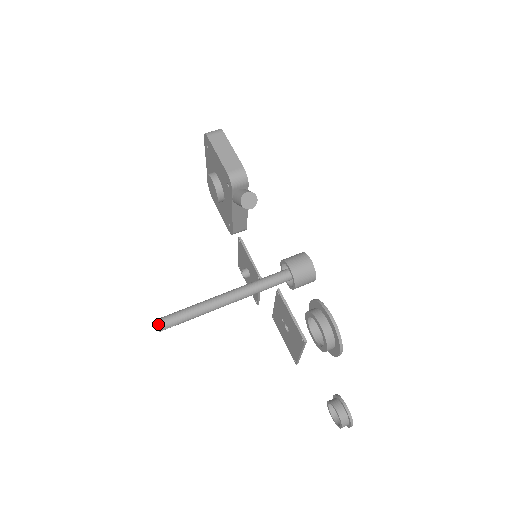
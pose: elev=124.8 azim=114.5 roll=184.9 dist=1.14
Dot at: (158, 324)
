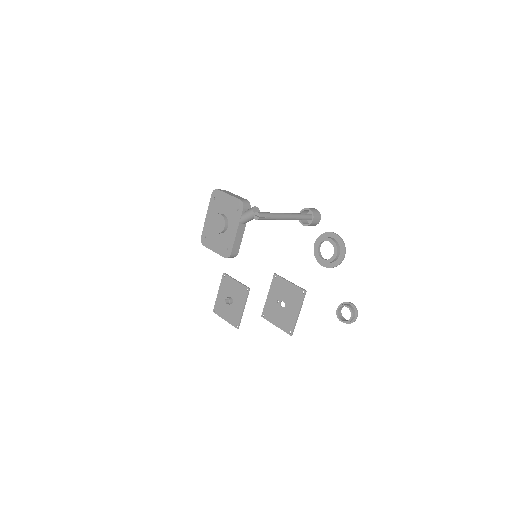
Dot at: (259, 213)
